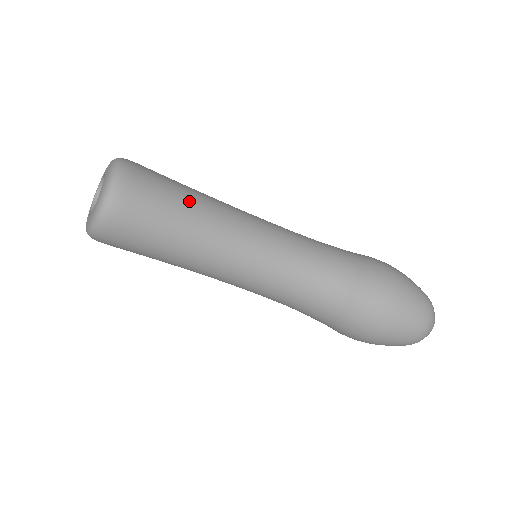
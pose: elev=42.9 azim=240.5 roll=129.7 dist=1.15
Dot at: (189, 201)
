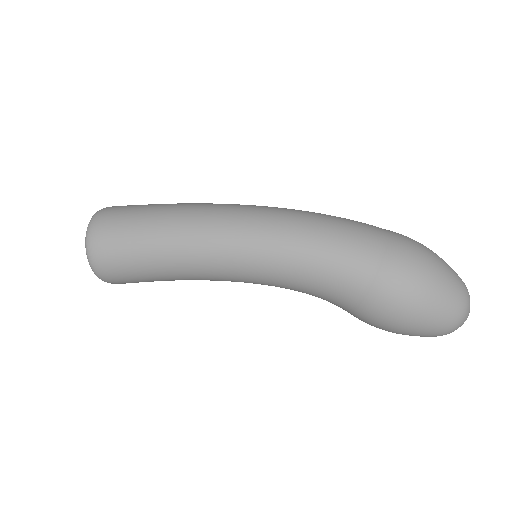
Dot at: (163, 278)
